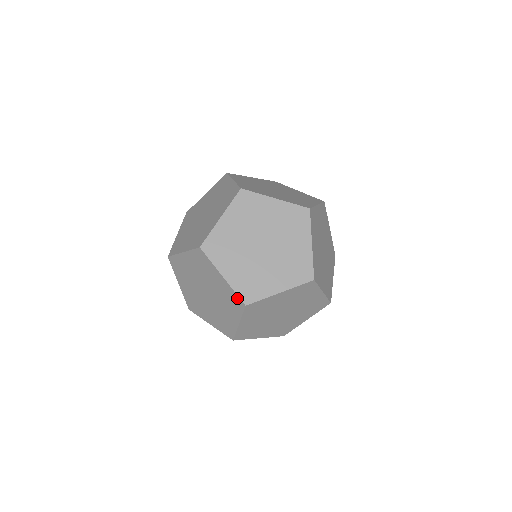
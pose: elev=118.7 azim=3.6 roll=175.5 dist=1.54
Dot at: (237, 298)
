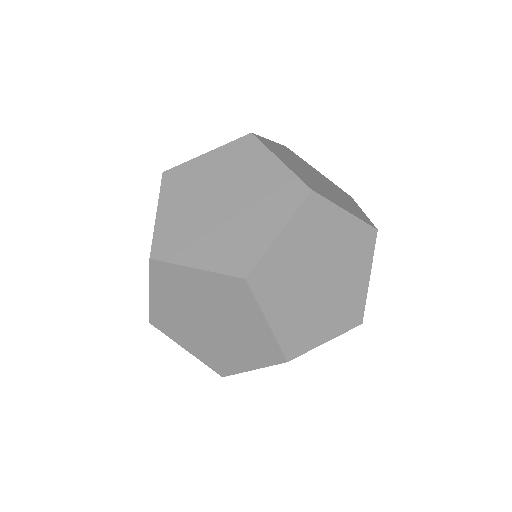
Dot at: (277, 350)
